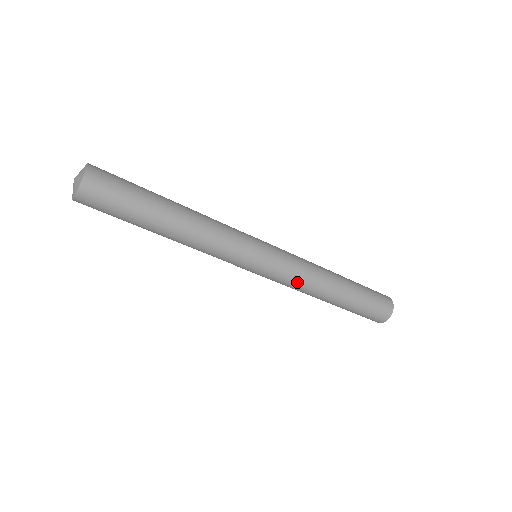
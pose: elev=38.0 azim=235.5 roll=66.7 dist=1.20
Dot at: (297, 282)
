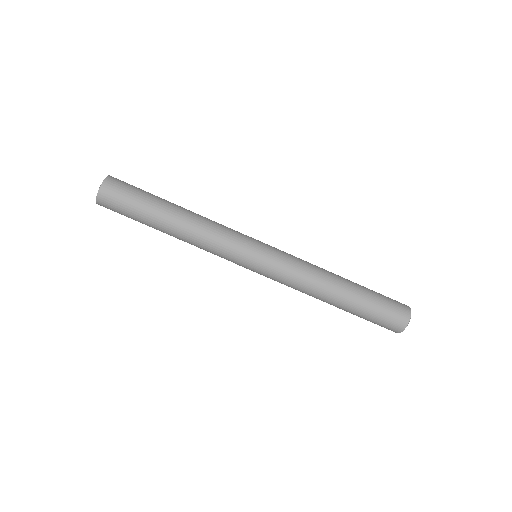
Dot at: (297, 276)
